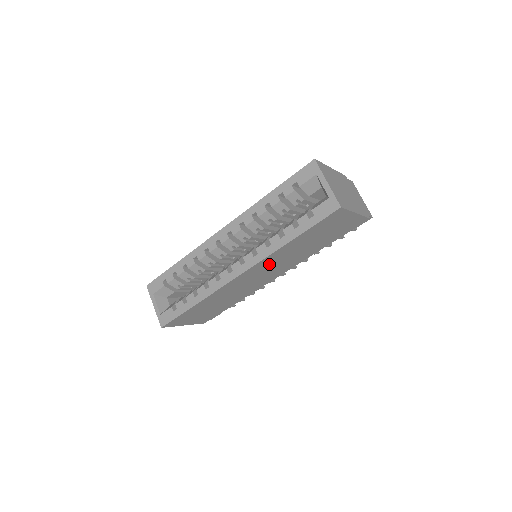
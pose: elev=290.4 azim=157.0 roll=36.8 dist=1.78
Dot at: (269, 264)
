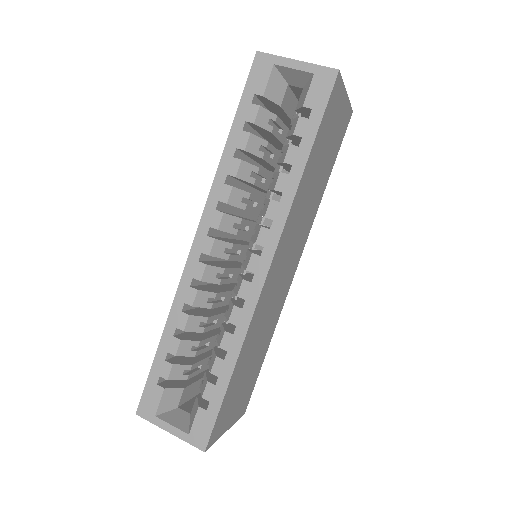
Dot at: (290, 234)
